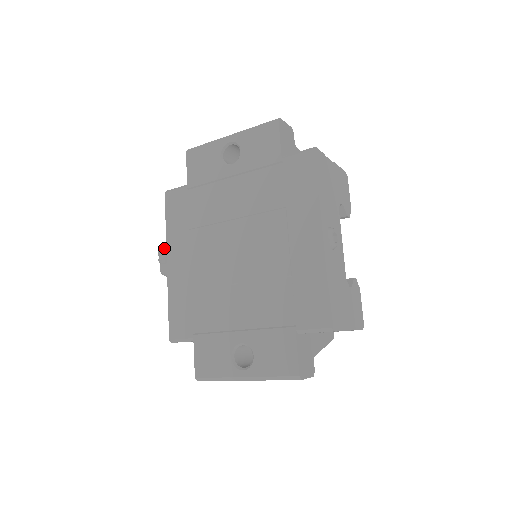
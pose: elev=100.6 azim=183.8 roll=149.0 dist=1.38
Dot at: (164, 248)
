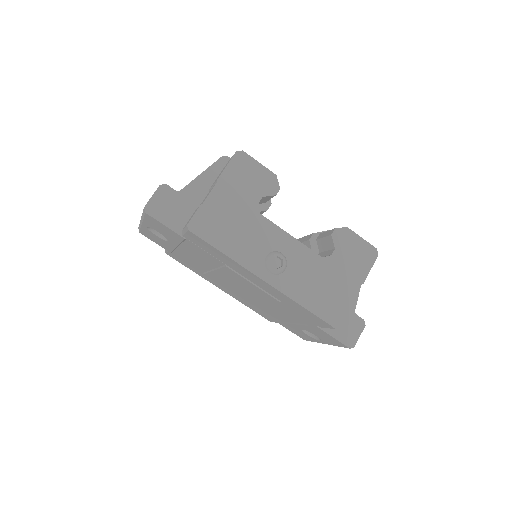
Dot at: occluded
